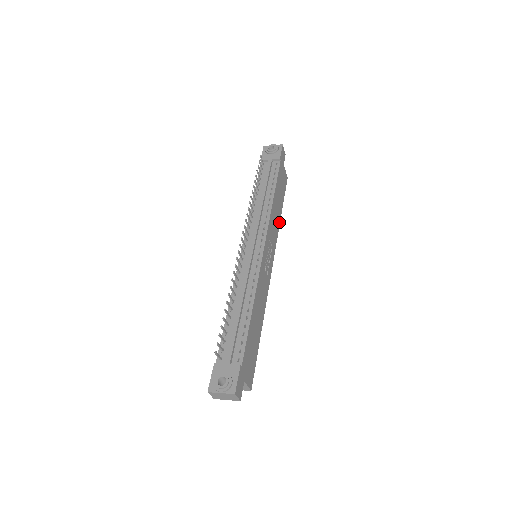
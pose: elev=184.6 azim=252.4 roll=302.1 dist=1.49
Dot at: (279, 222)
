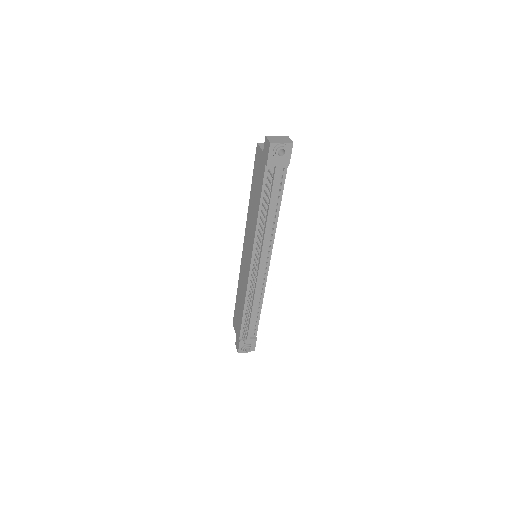
Dot at: occluded
